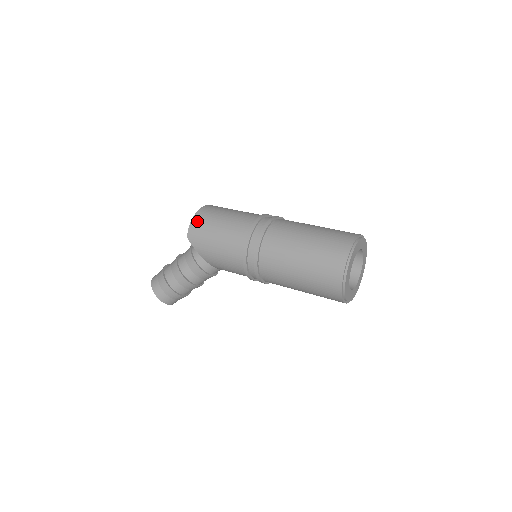
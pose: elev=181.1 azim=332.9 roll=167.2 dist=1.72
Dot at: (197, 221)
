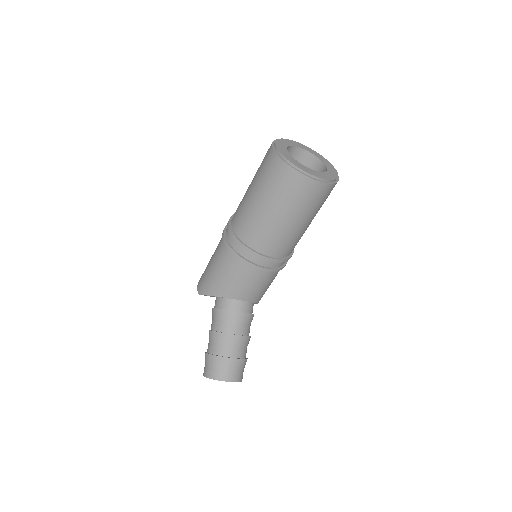
Dot at: occluded
